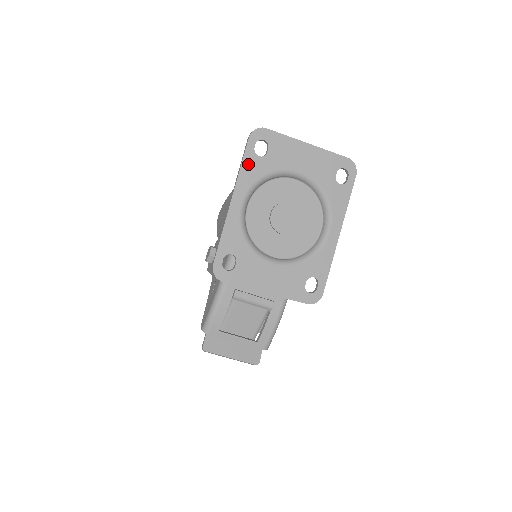
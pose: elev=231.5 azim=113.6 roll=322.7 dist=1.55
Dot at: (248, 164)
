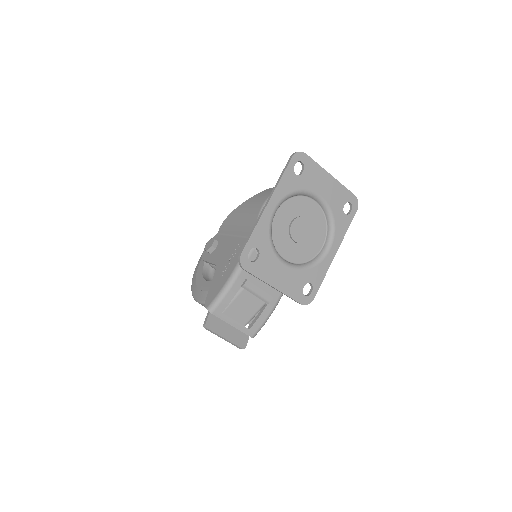
Dot at: (287, 178)
